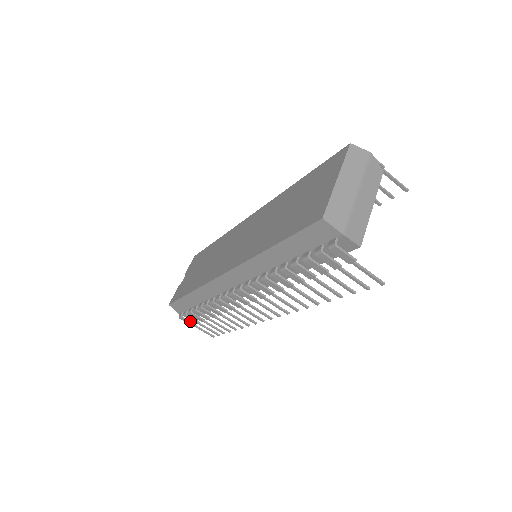
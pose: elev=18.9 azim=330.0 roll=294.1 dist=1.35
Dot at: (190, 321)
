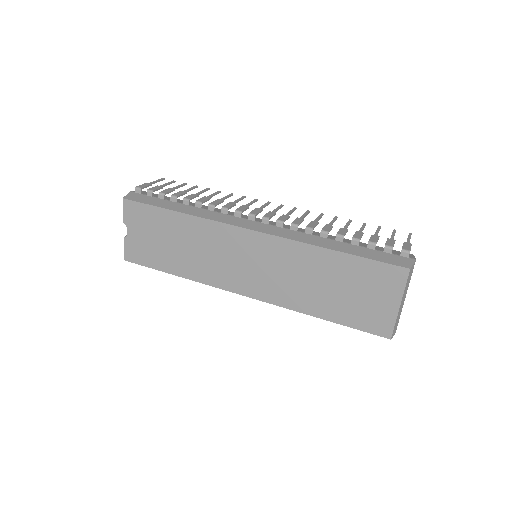
Dot at: occluded
